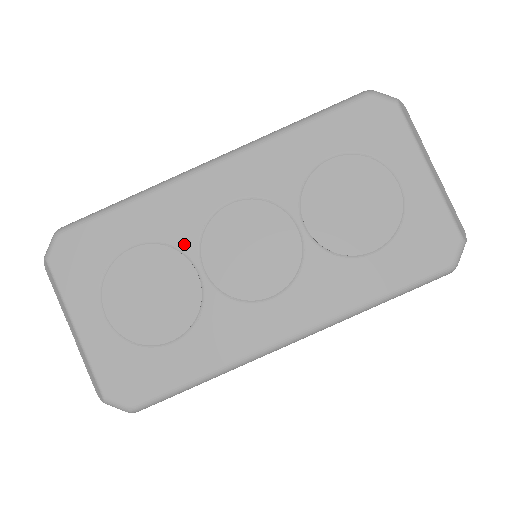
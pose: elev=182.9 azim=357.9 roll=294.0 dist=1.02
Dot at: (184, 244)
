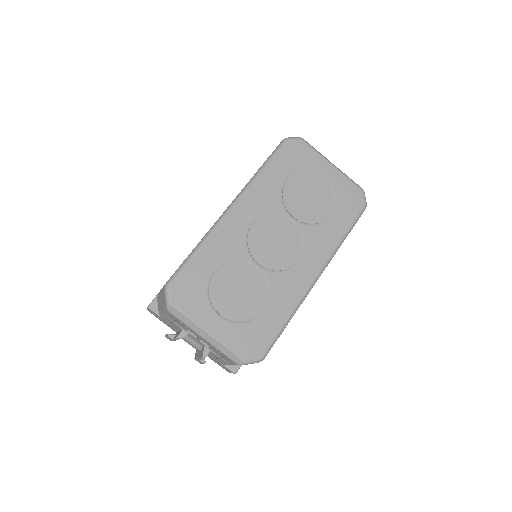
Dot at: (241, 256)
